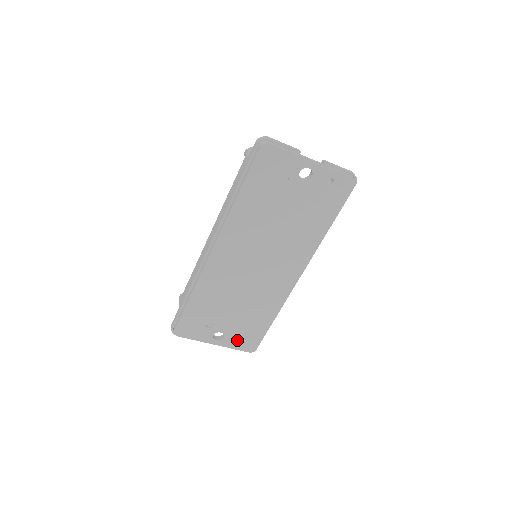
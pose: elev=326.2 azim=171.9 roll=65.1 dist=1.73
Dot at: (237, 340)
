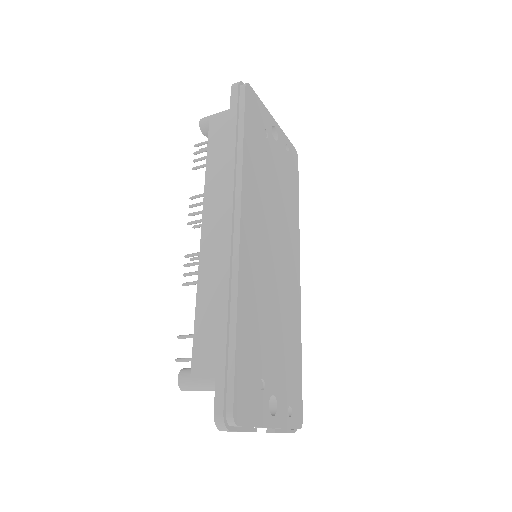
Dot at: (287, 406)
